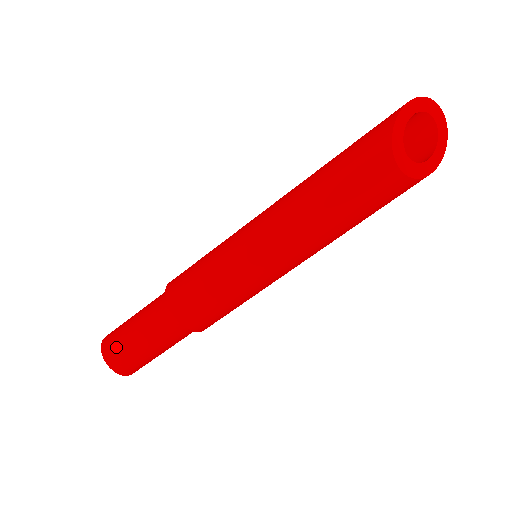
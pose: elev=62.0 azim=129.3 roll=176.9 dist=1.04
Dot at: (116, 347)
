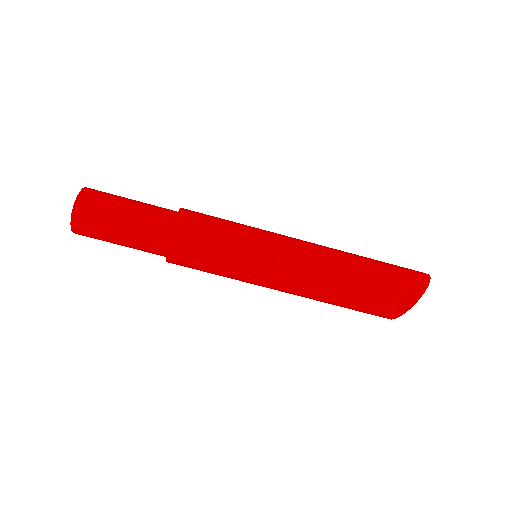
Dot at: (94, 209)
